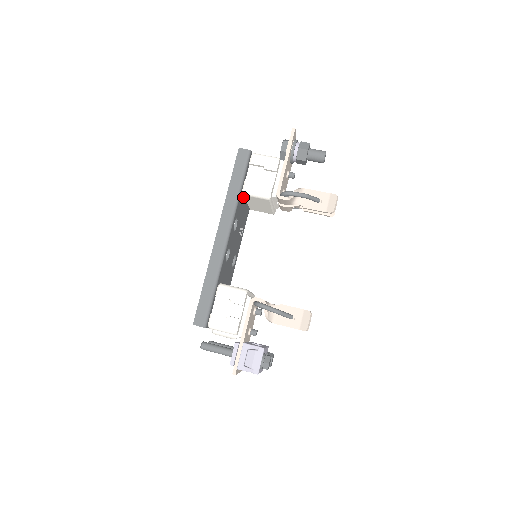
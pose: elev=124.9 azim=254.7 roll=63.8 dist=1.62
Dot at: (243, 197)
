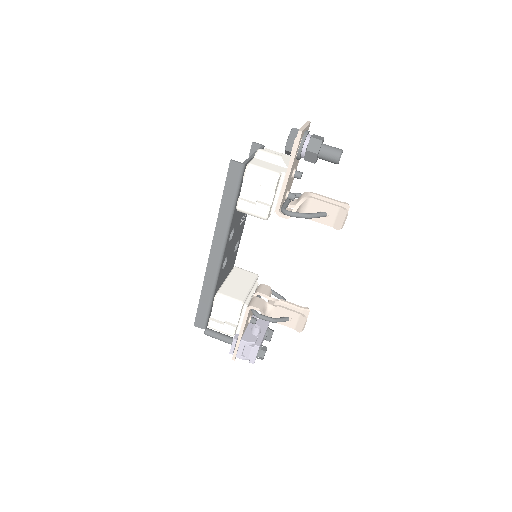
Dot at: occluded
